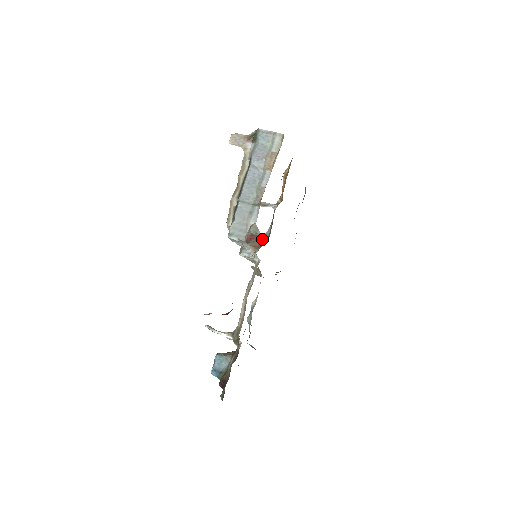
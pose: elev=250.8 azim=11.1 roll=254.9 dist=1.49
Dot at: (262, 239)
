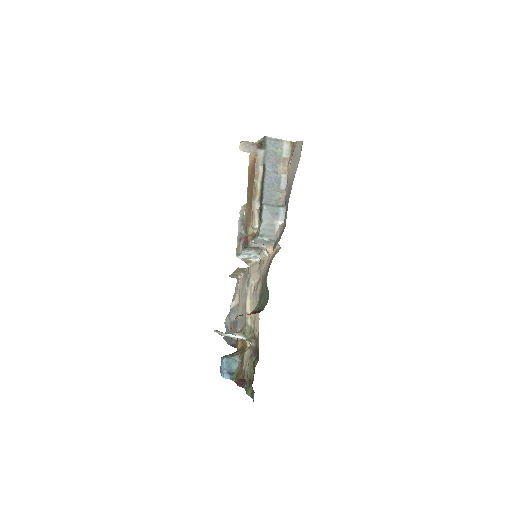
Dot at: occluded
